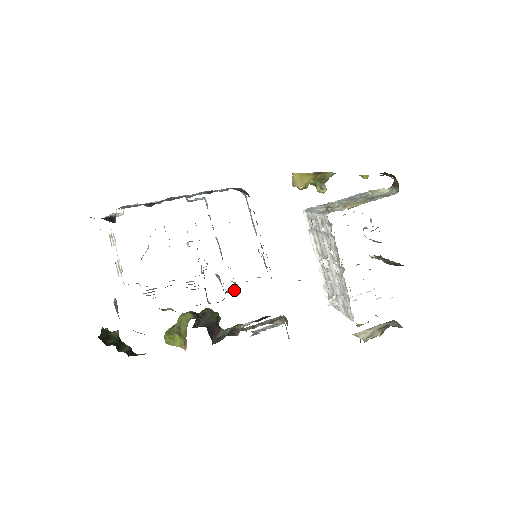
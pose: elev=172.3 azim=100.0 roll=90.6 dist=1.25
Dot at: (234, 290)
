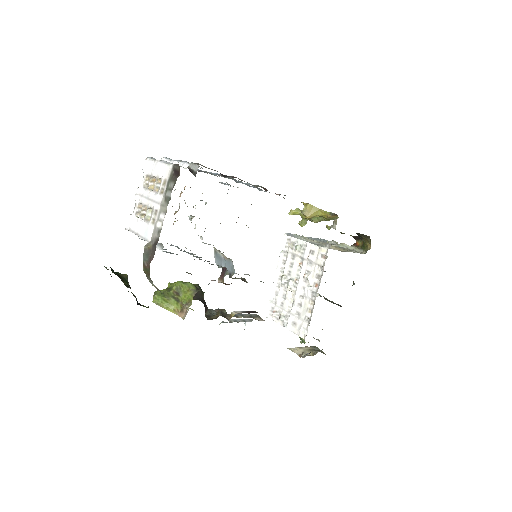
Dot at: (242, 279)
